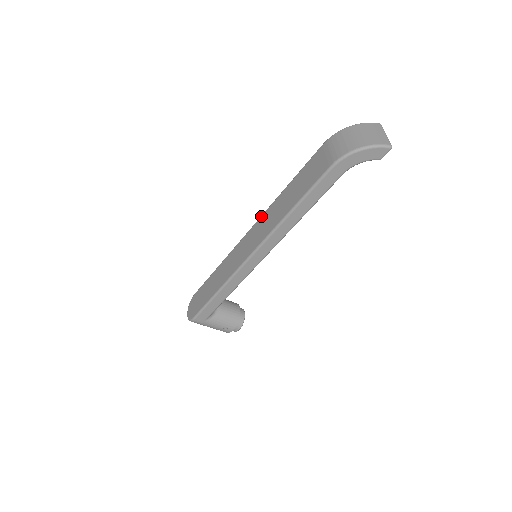
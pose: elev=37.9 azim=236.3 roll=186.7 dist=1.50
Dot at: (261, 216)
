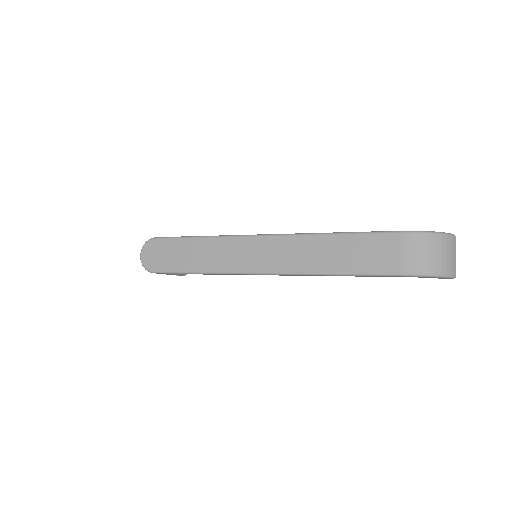
Dot at: (287, 236)
